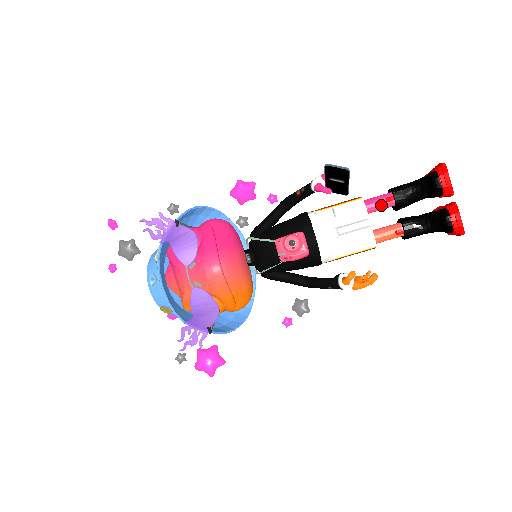
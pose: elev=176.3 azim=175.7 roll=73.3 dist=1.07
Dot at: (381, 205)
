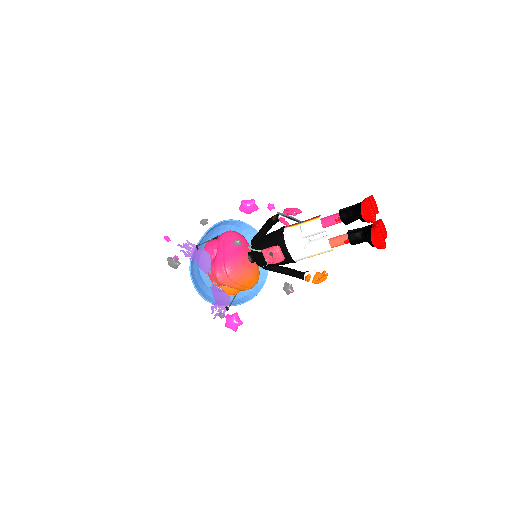
Dot at: (333, 223)
